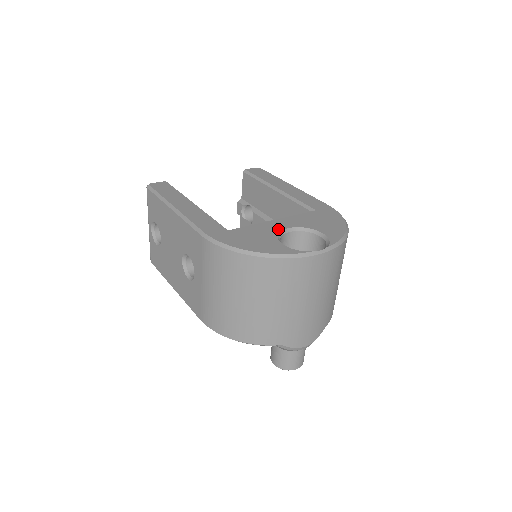
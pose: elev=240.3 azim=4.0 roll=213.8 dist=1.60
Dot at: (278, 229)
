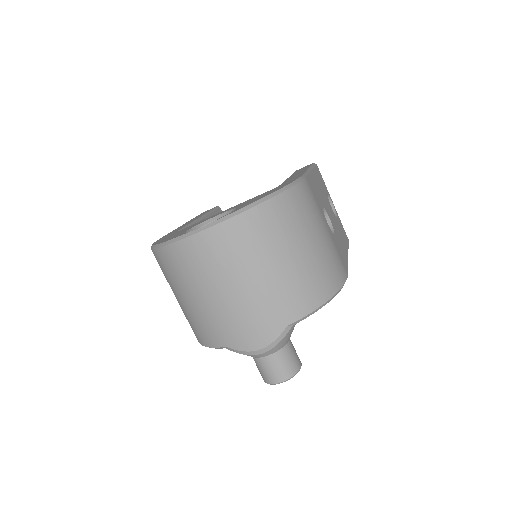
Dot at: (209, 218)
